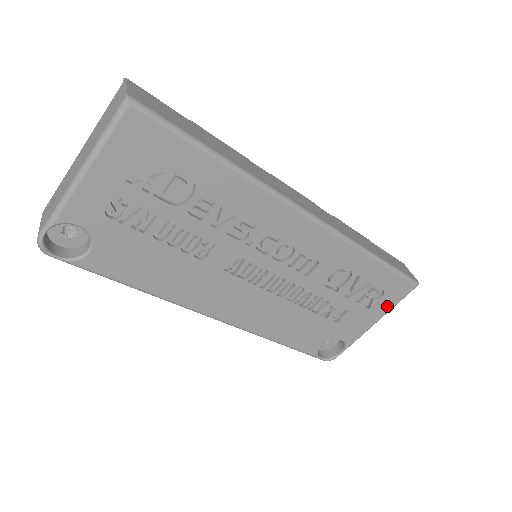
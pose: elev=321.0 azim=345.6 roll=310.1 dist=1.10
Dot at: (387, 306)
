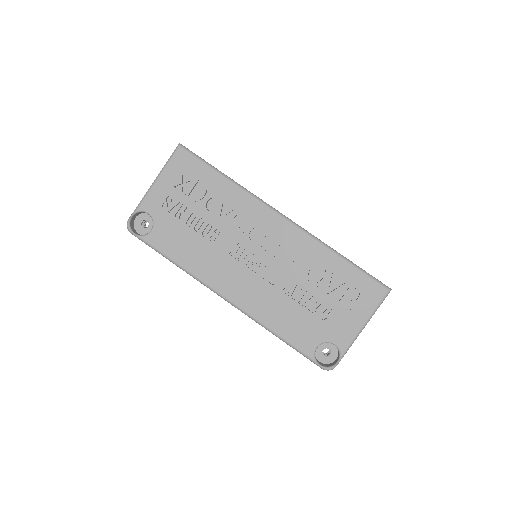
Dot at: (367, 309)
